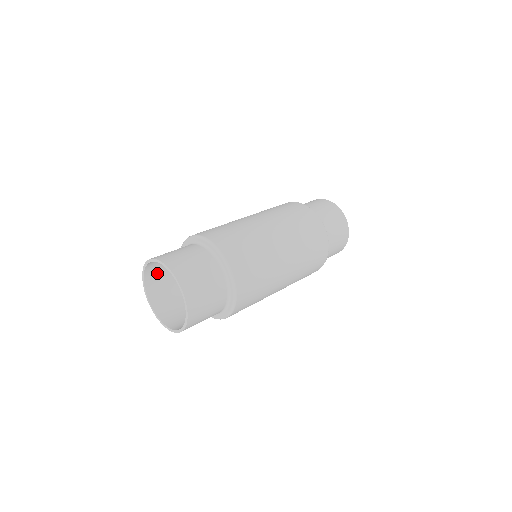
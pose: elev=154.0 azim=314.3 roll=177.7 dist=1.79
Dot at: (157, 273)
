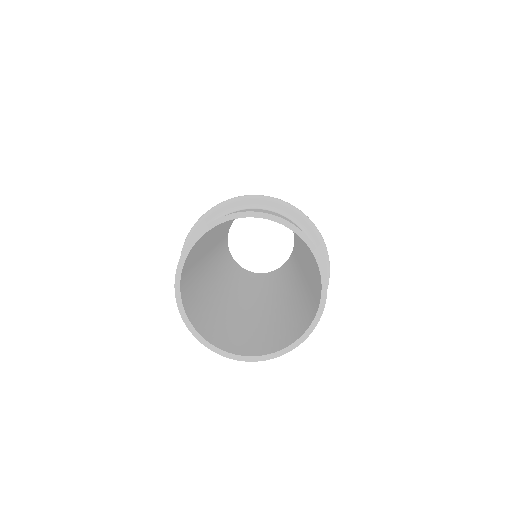
Dot at: (185, 286)
